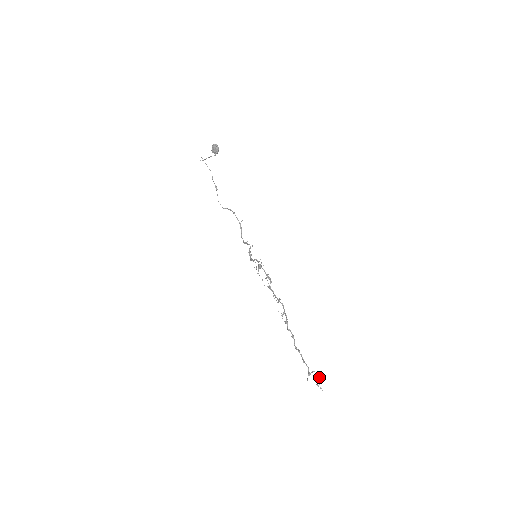
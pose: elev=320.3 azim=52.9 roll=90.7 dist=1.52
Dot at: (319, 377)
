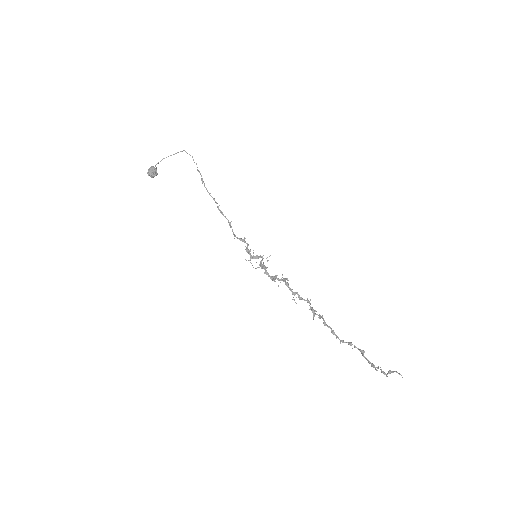
Dot at: (381, 369)
